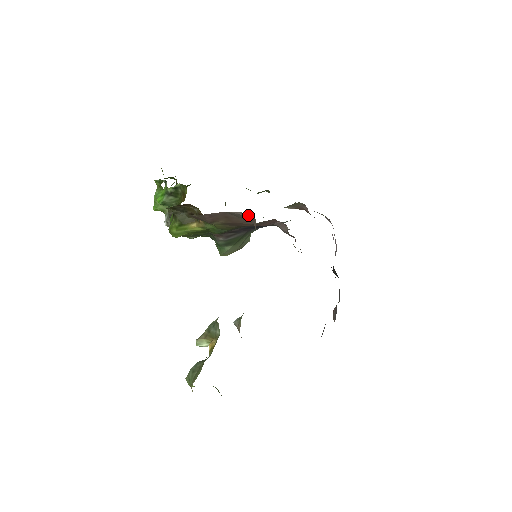
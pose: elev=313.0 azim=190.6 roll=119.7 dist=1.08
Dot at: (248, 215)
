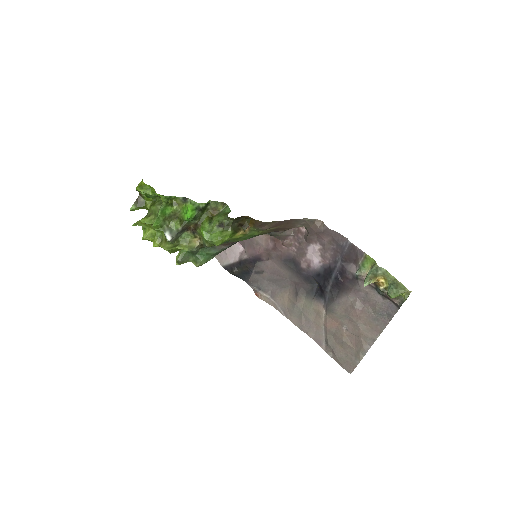
Dot at: (313, 220)
